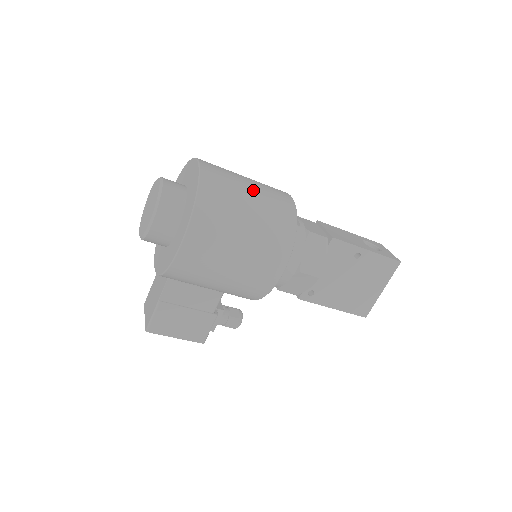
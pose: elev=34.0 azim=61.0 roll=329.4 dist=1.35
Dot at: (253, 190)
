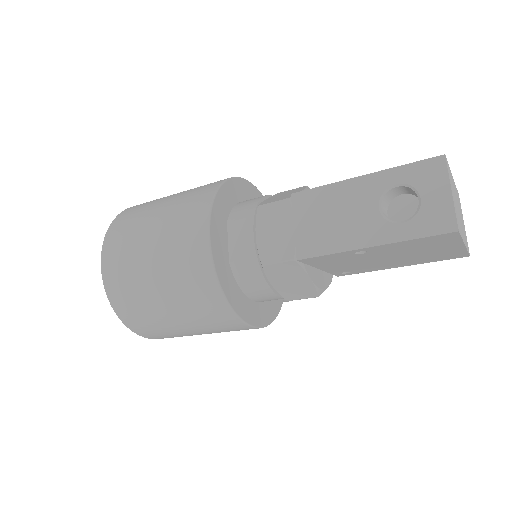
Dot at: (157, 276)
